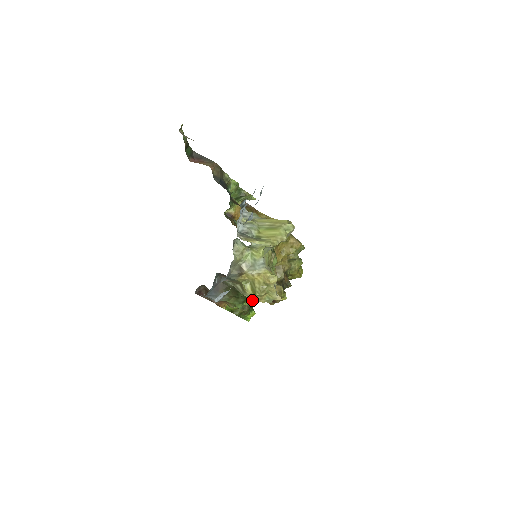
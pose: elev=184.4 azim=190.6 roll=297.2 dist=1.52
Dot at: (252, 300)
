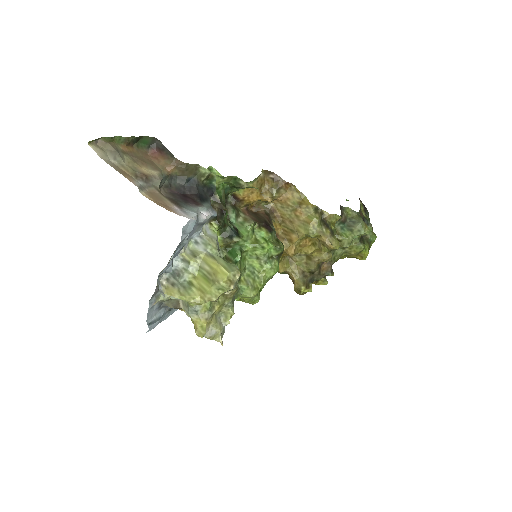
Dot at: occluded
